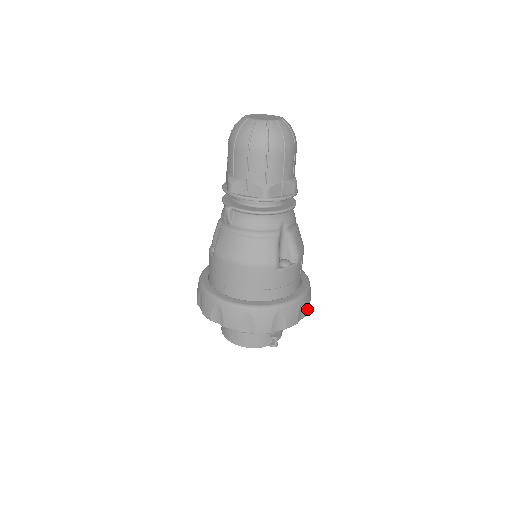
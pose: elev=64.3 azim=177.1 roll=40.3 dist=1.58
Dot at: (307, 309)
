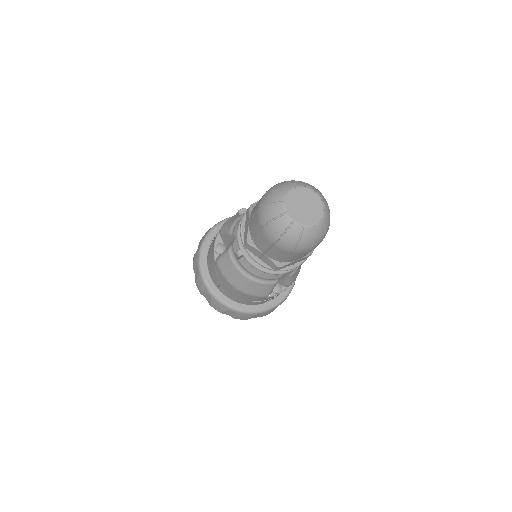
Dot at: occluded
